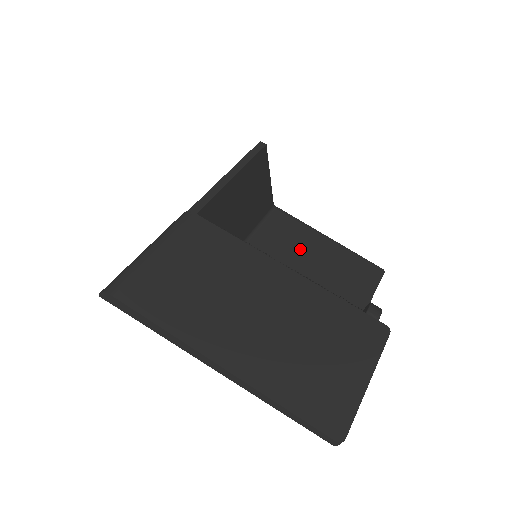
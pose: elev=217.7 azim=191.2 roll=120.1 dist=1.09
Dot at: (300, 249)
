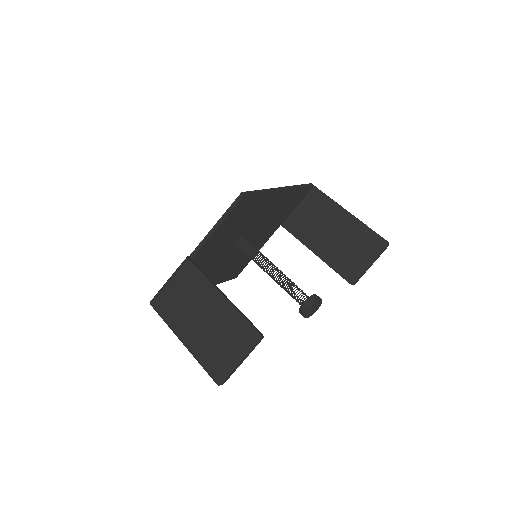
Dot at: (325, 224)
